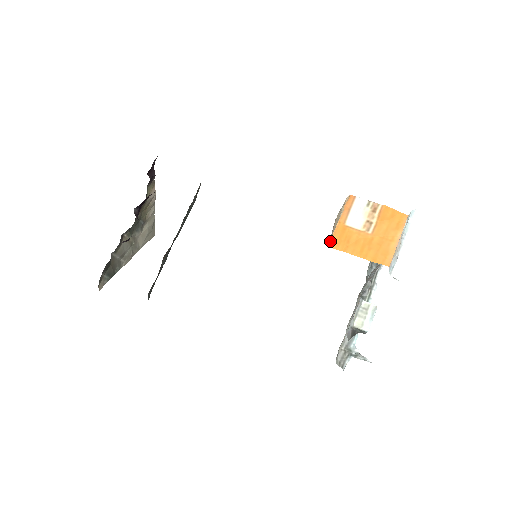
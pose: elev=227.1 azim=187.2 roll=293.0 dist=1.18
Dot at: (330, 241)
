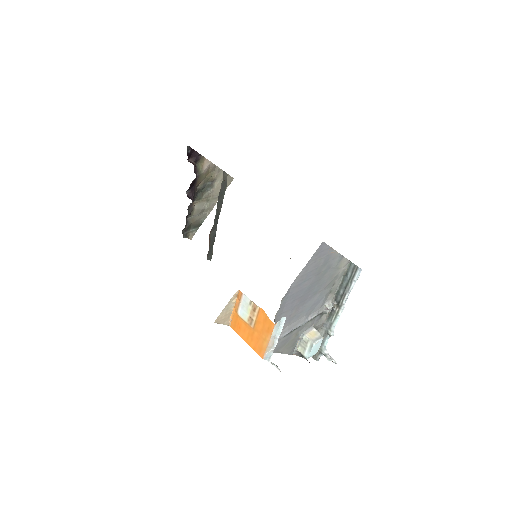
Dot at: (229, 323)
